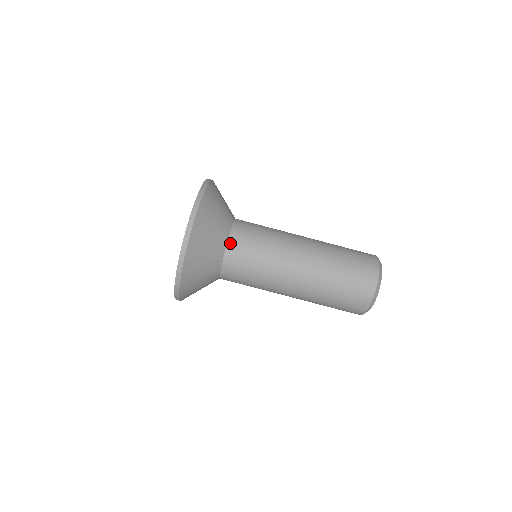
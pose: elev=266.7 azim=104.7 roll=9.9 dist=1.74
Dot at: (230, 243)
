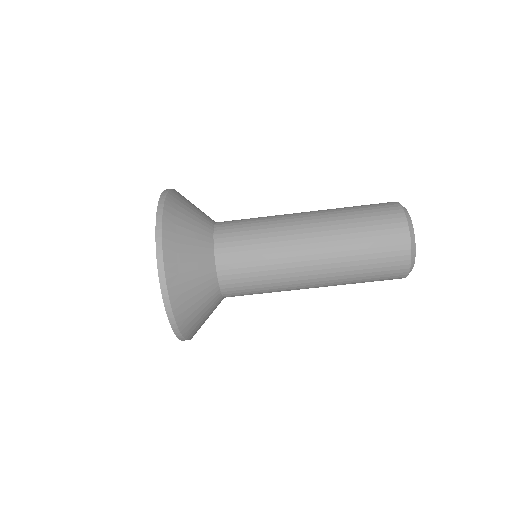
Dot at: (218, 254)
